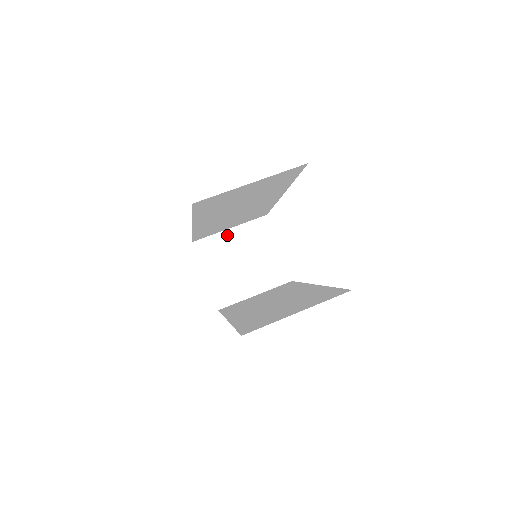
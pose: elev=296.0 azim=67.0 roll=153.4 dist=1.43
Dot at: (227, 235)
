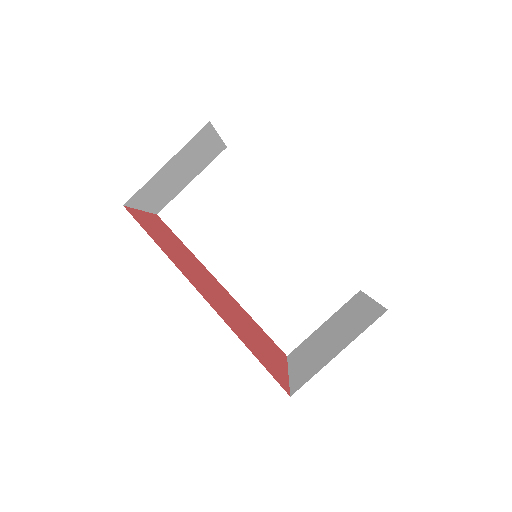
Dot at: (162, 171)
